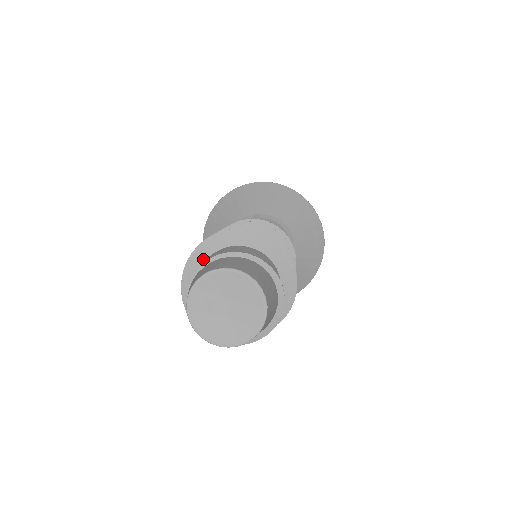
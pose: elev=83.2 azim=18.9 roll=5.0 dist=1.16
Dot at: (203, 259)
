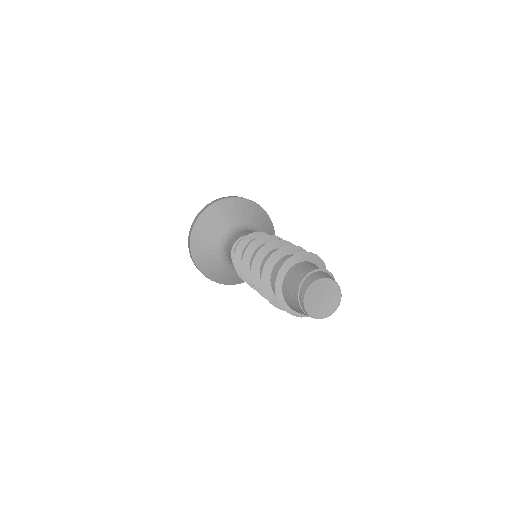
Dot at: (295, 263)
